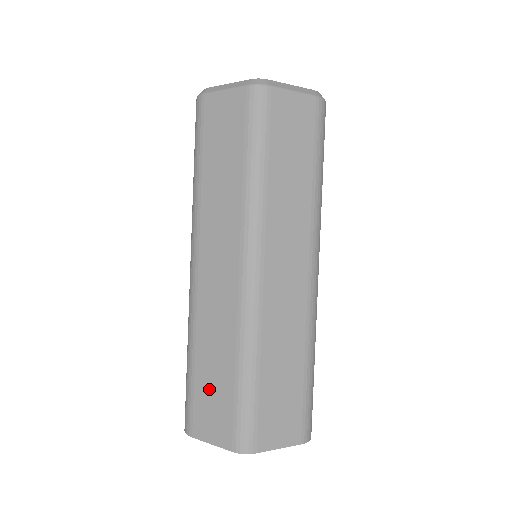
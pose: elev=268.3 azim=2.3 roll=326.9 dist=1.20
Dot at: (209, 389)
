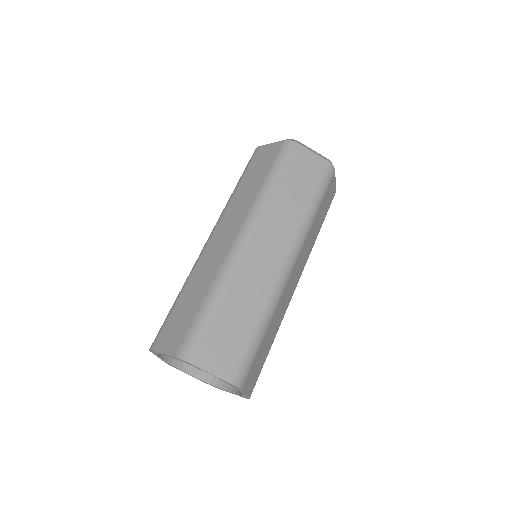
Dot at: (226, 330)
